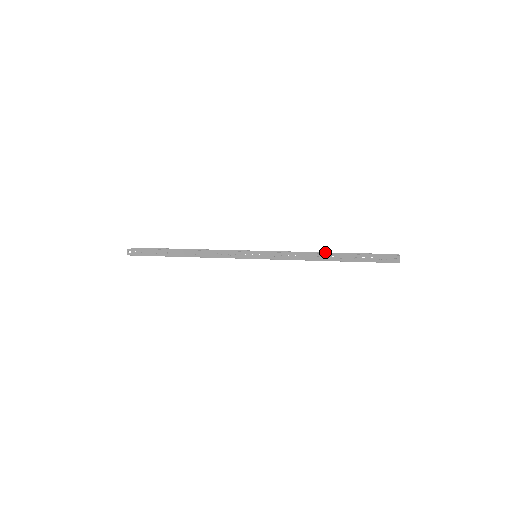
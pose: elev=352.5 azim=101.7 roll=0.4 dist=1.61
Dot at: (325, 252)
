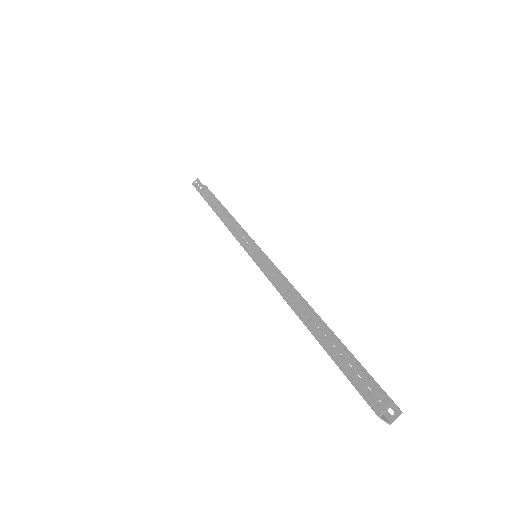
Dot at: occluded
